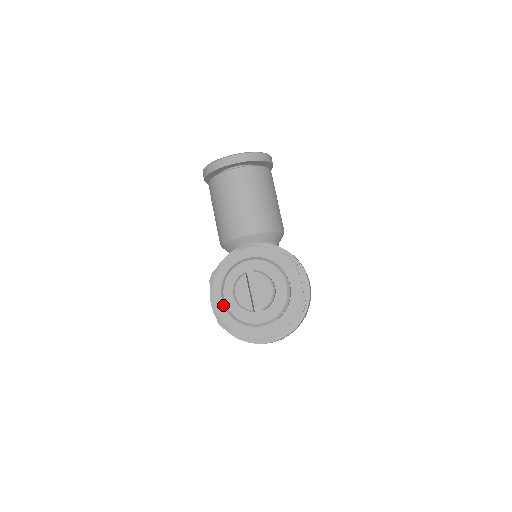
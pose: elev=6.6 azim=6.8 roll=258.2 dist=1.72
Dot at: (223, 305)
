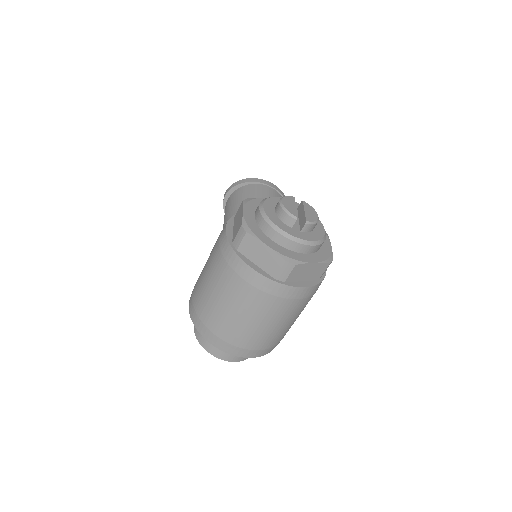
Dot at: (253, 218)
